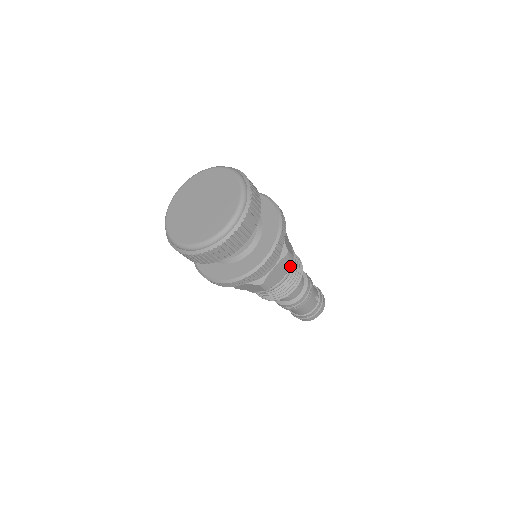
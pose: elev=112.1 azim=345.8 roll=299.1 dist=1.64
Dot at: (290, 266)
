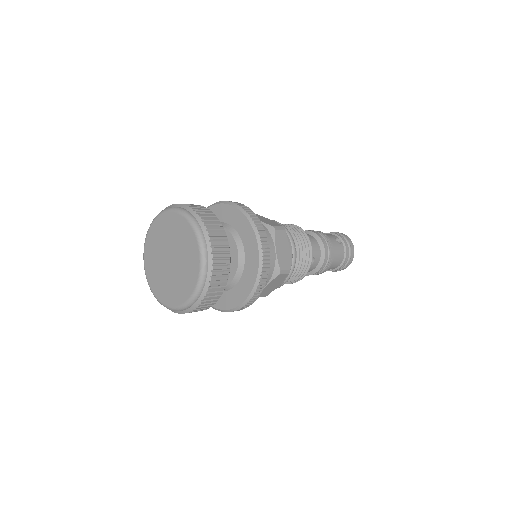
Dot at: (288, 237)
